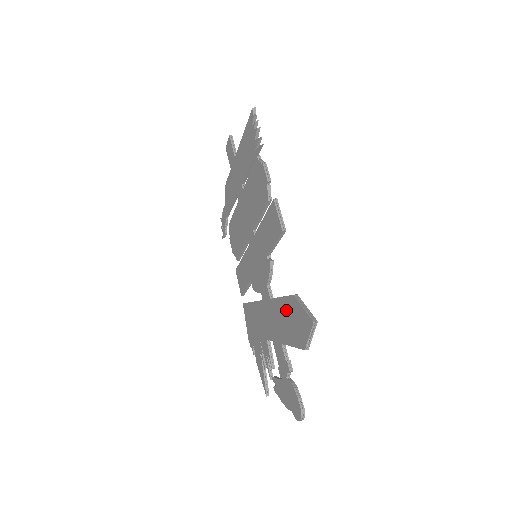
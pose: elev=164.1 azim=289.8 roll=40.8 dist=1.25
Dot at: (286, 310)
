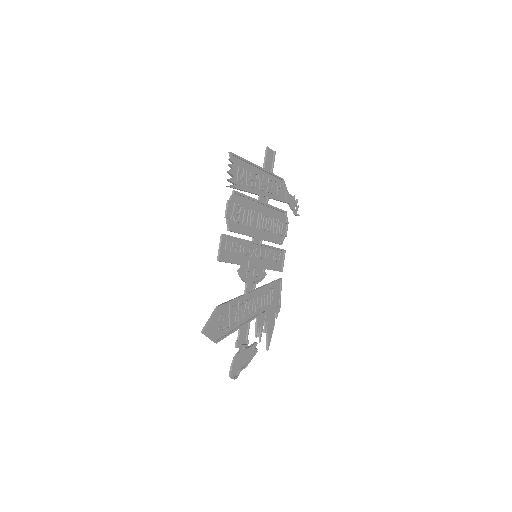
Dot at: (227, 310)
